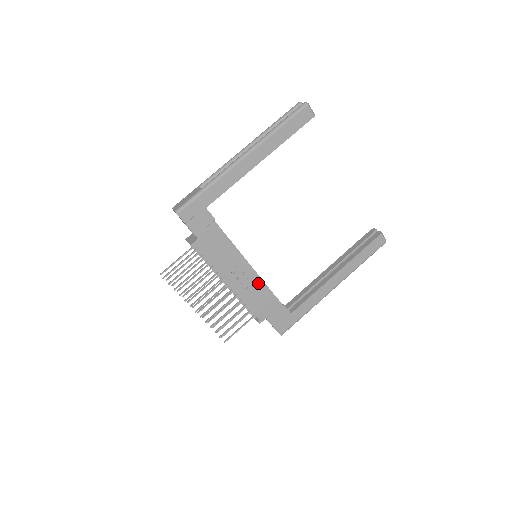
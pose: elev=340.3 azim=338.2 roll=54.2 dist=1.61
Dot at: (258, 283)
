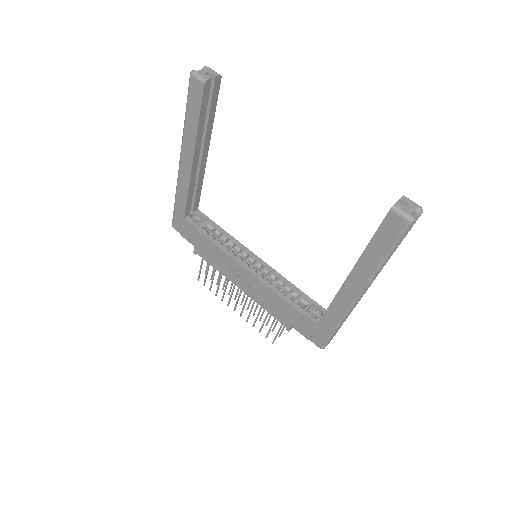
Dot at: (262, 287)
